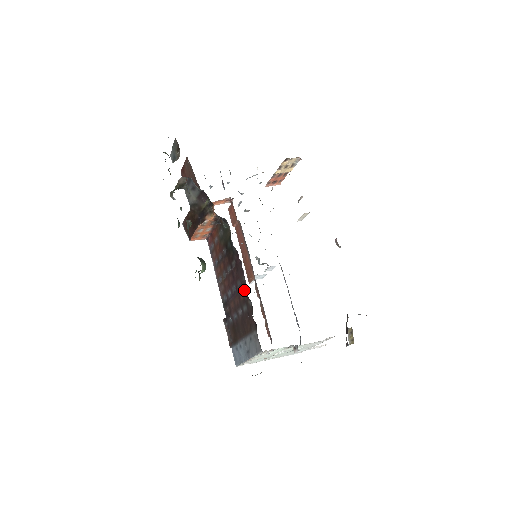
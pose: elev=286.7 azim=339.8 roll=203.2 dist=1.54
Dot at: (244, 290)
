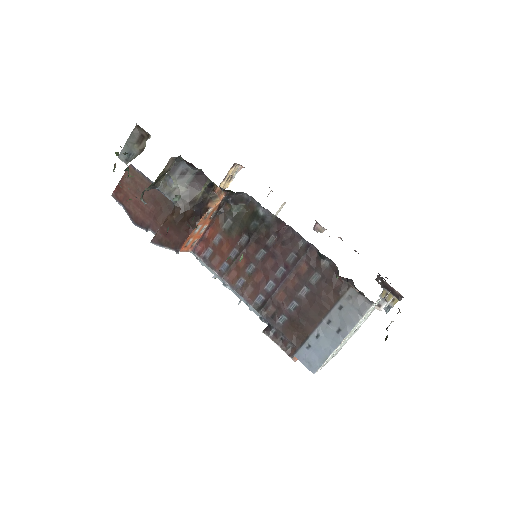
Dot at: (308, 256)
